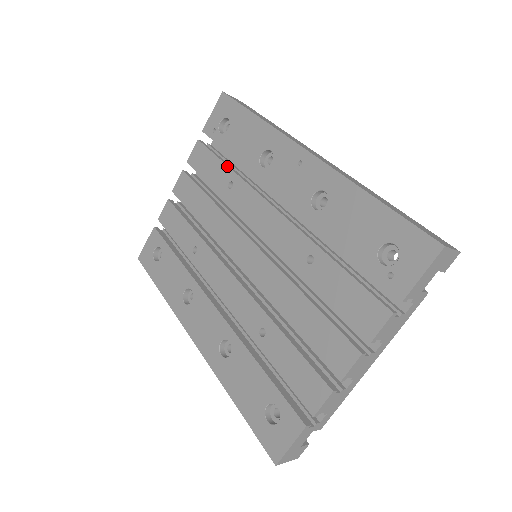
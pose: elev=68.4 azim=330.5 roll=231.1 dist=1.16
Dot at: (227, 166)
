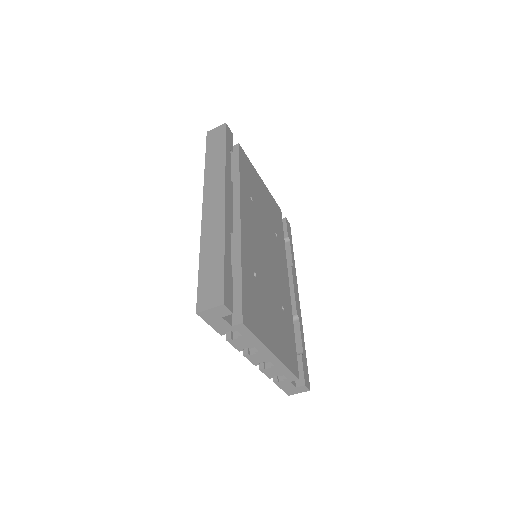
Dot at: occluded
